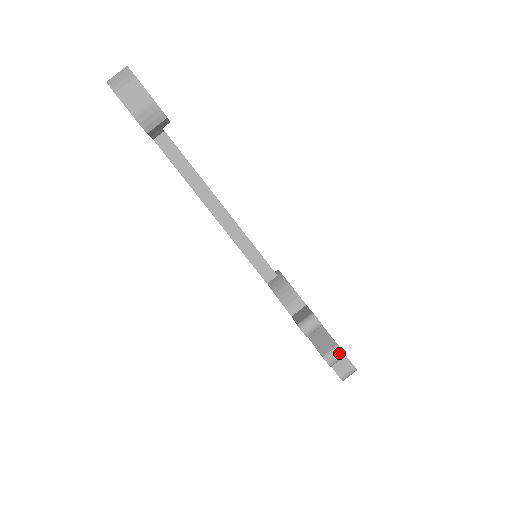
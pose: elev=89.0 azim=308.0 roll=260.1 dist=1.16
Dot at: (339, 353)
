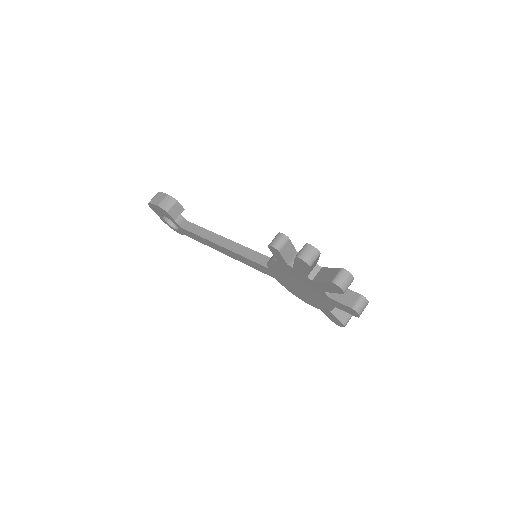
Dot at: (307, 247)
